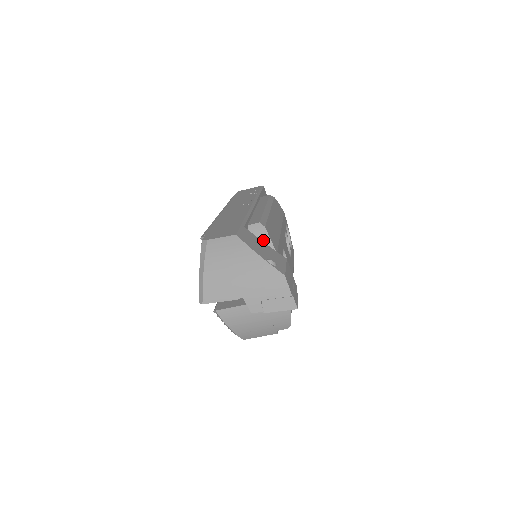
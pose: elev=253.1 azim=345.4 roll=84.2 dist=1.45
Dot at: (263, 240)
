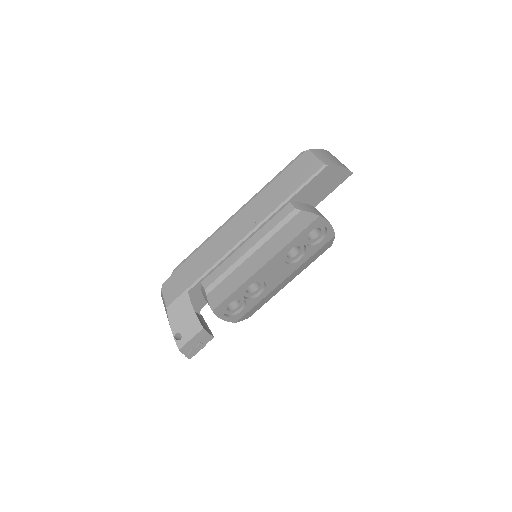
Dot at: (206, 299)
